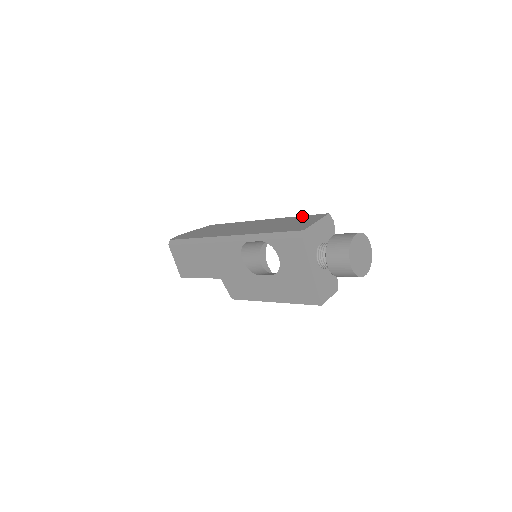
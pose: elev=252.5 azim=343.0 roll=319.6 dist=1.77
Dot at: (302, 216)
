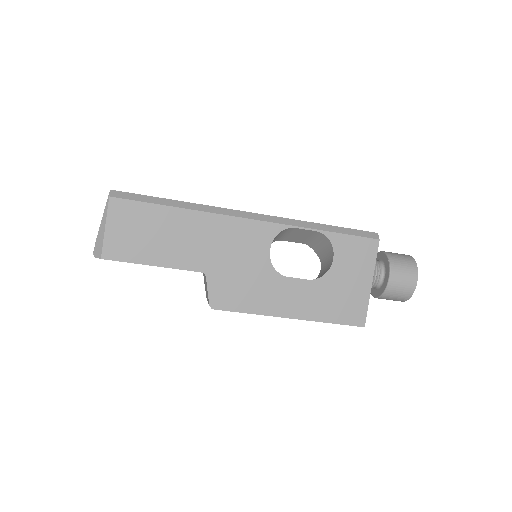
Dot at: occluded
